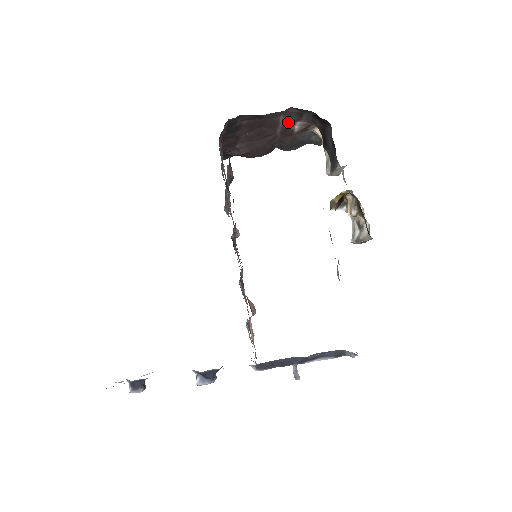
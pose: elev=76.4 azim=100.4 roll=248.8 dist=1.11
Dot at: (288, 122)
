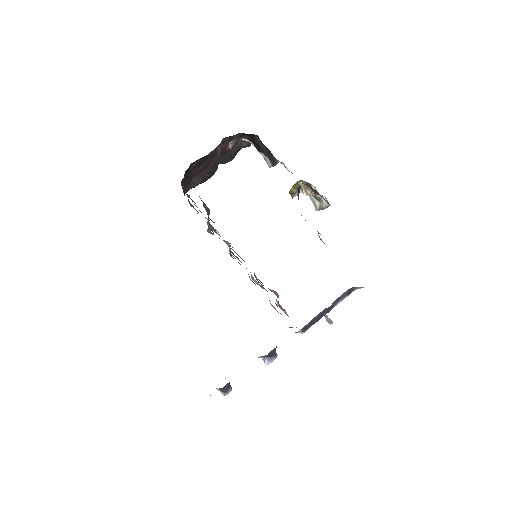
Dot at: (224, 147)
